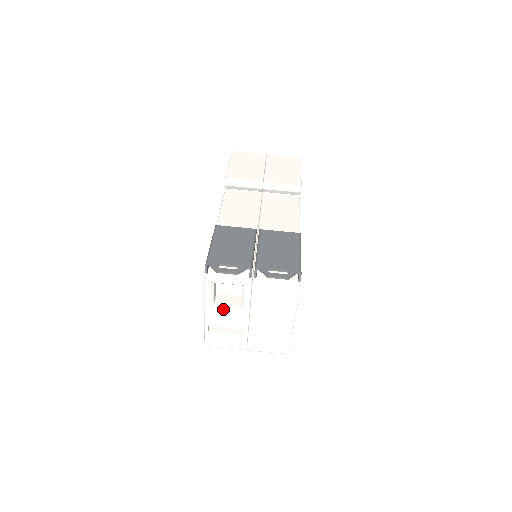
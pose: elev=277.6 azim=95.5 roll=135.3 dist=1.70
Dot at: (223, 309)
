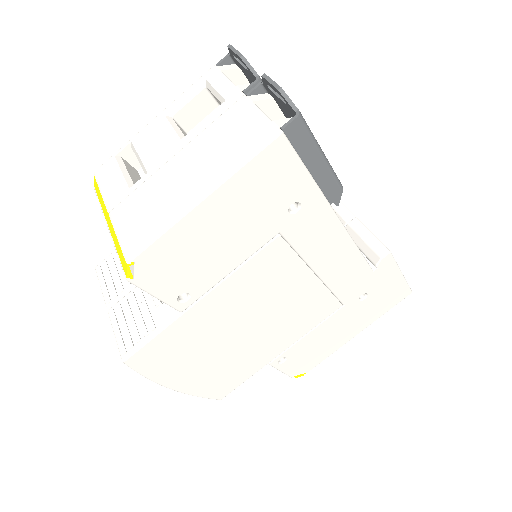
Dot at: (170, 125)
